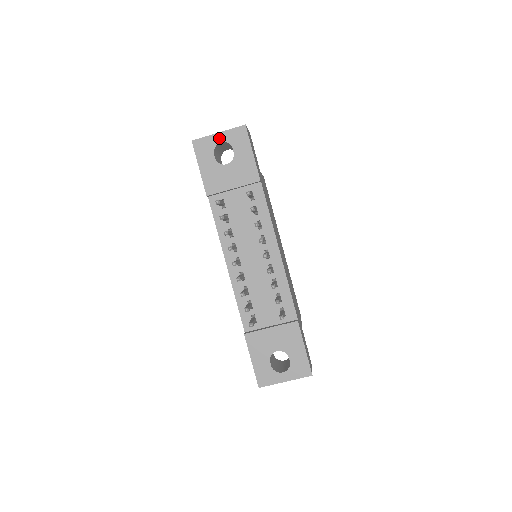
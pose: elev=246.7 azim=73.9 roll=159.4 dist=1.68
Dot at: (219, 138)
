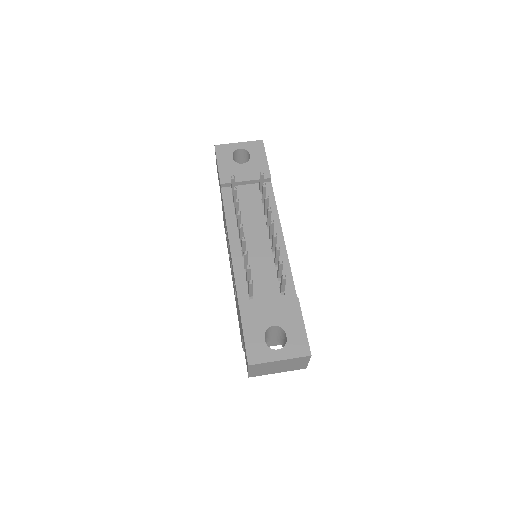
Dot at: (239, 146)
